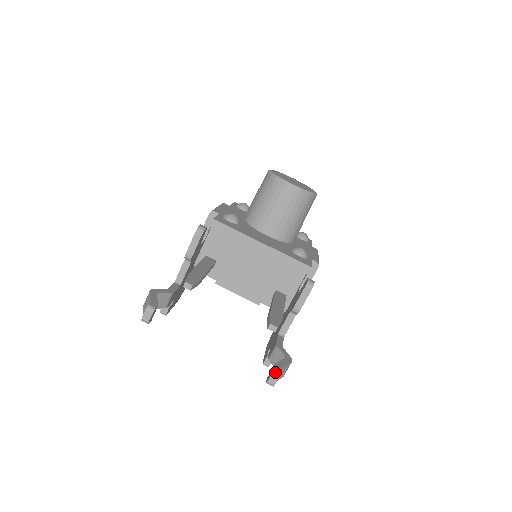
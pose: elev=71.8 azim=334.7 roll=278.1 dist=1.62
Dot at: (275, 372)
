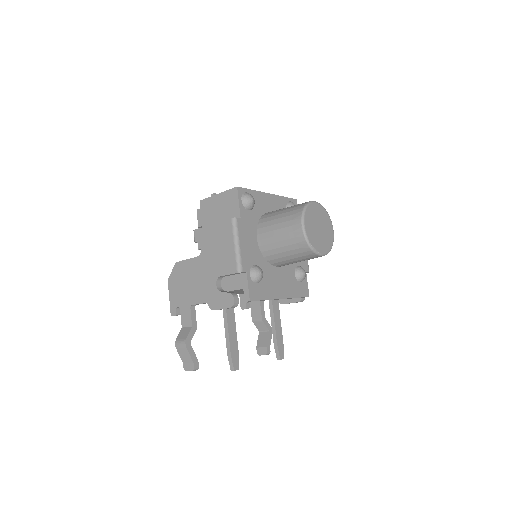
Dot at: occluded
